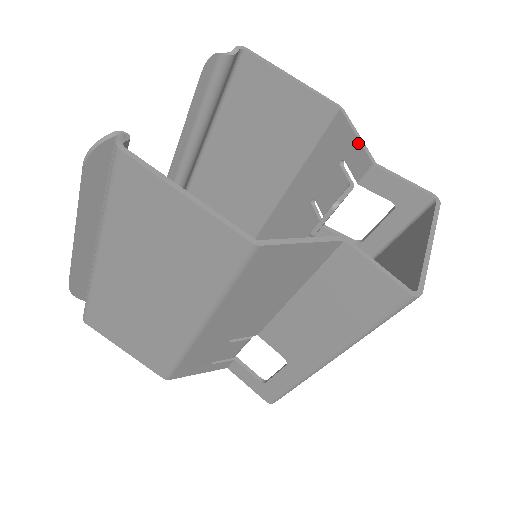
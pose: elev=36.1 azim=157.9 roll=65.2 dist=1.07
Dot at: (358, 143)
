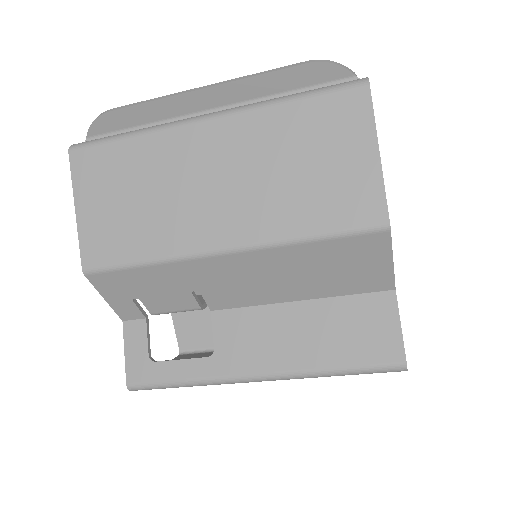
Dot at: occluded
